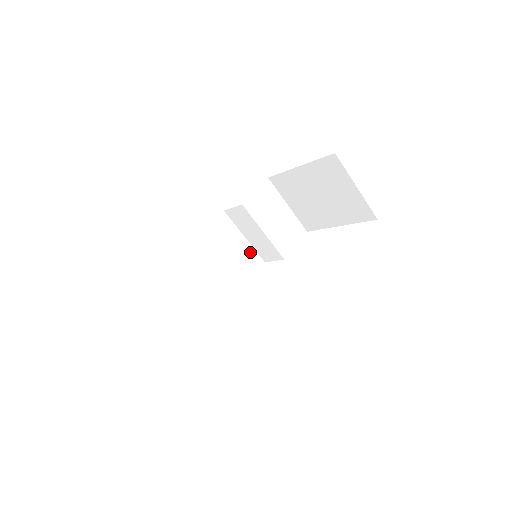
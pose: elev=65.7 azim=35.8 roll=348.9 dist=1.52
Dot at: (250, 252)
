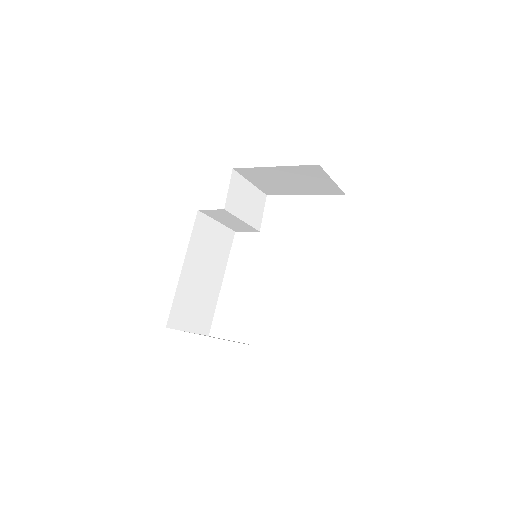
Dot at: (224, 231)
